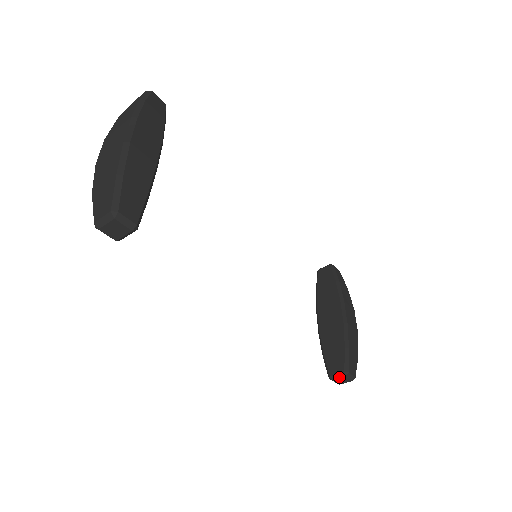
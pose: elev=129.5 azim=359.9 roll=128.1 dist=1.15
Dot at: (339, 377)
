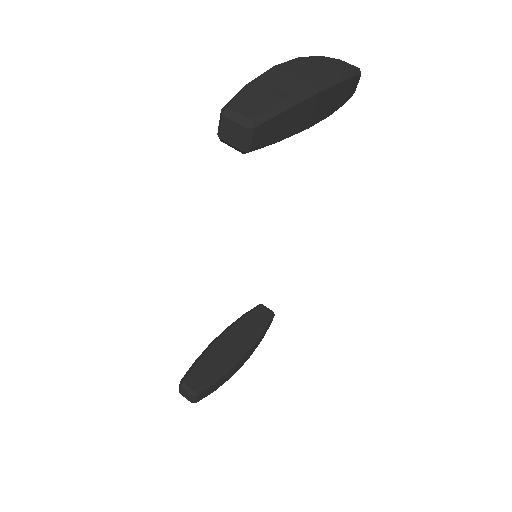
Dot at: (188, 390)
